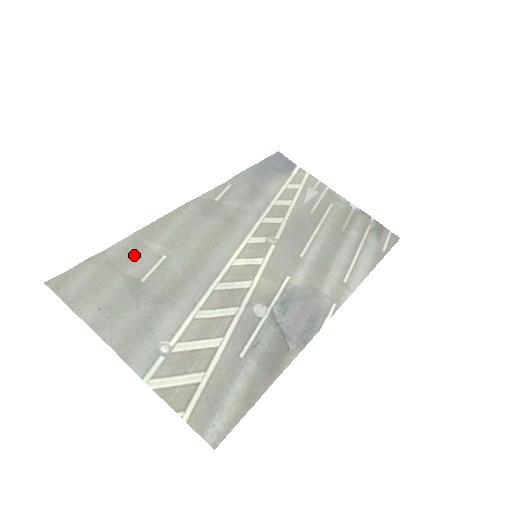
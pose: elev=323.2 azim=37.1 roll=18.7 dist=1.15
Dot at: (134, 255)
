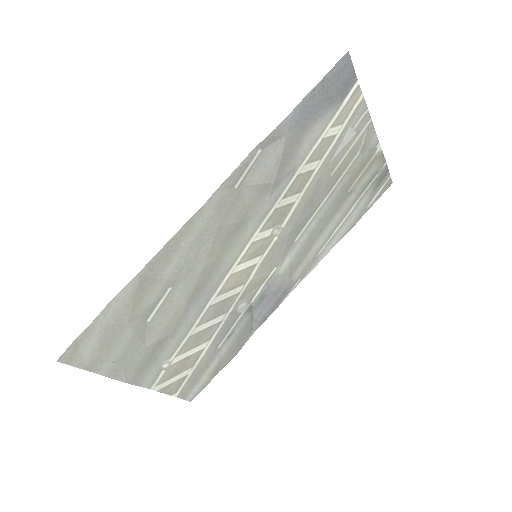
Dot at: (140, 300)
